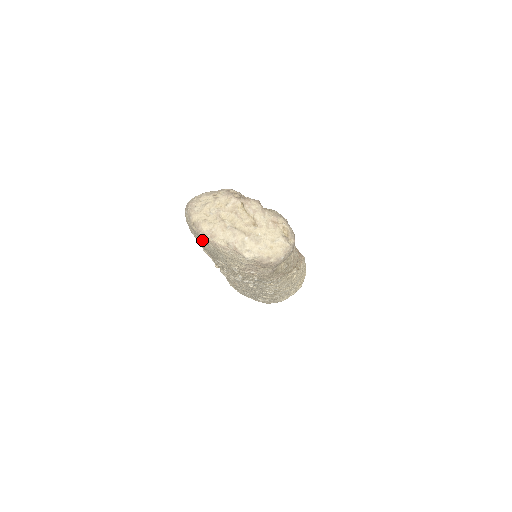
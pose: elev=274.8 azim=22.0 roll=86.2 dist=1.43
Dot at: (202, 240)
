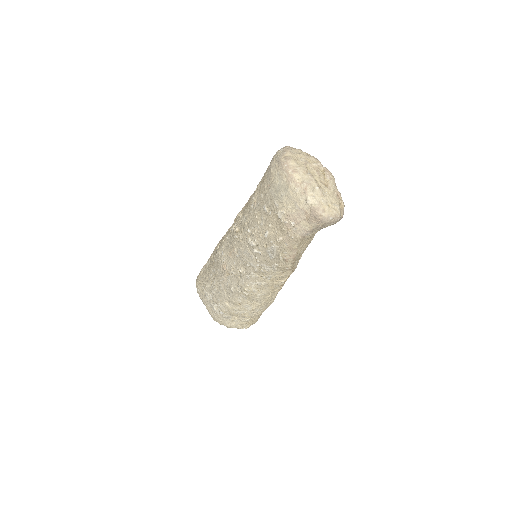
Dot at: (279, 174)
